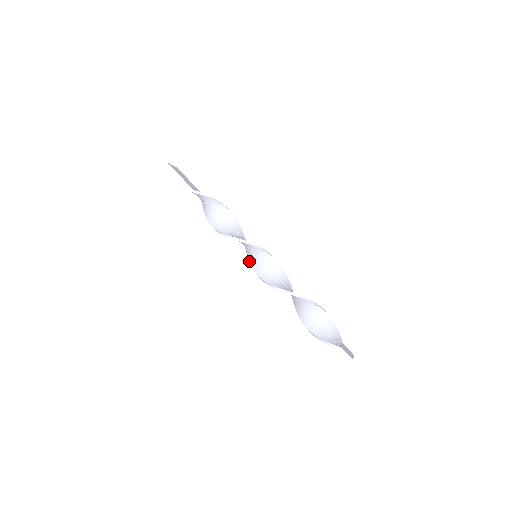
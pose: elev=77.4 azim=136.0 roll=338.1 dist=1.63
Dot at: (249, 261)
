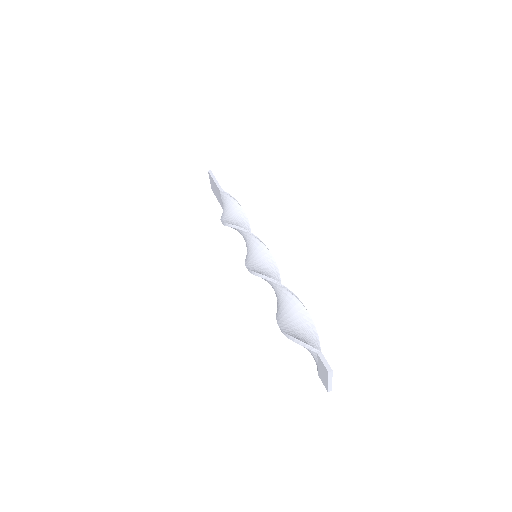
Dot at: (245, 263)
